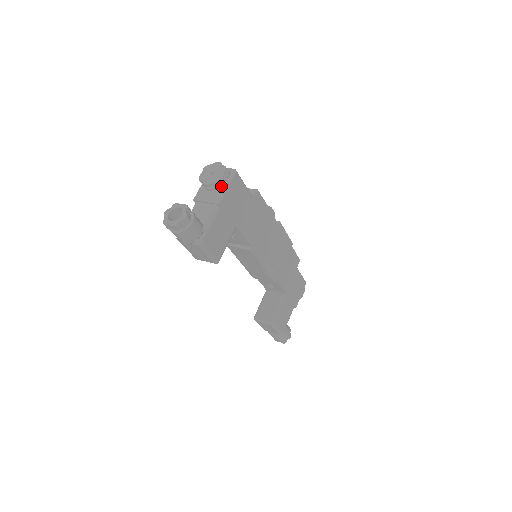
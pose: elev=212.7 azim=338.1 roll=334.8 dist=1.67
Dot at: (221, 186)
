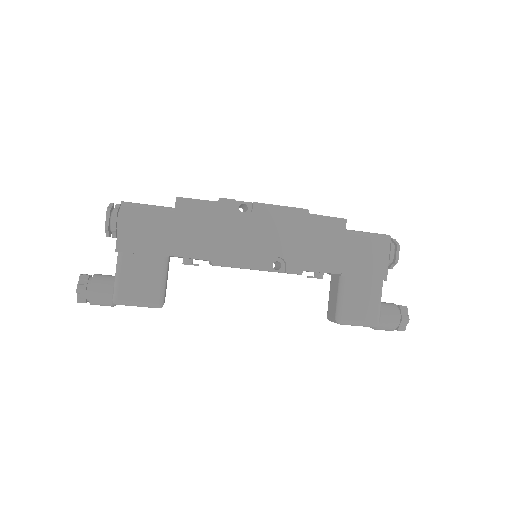
Dot at: (114, 230)
